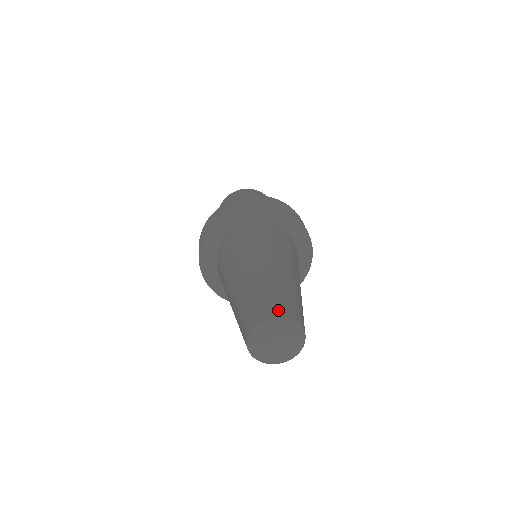
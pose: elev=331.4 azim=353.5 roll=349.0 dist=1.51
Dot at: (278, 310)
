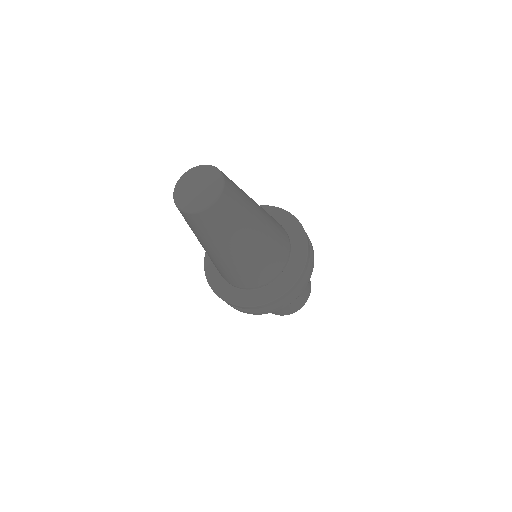
Dot at: occluded
